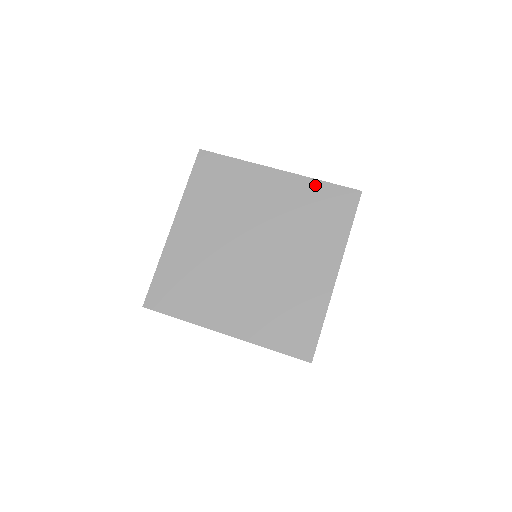
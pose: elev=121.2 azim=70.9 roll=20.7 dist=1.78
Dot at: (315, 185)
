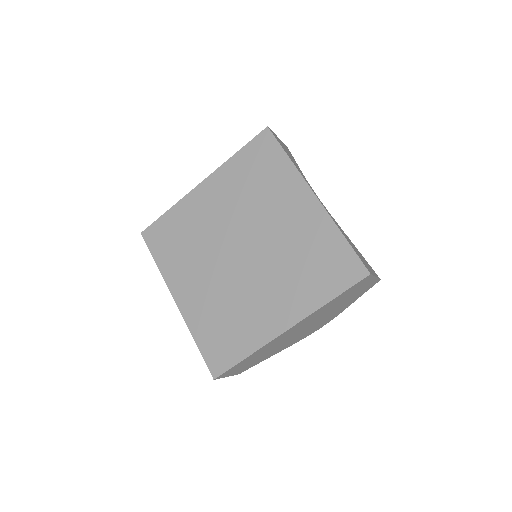
Dot at: (334, 234)
